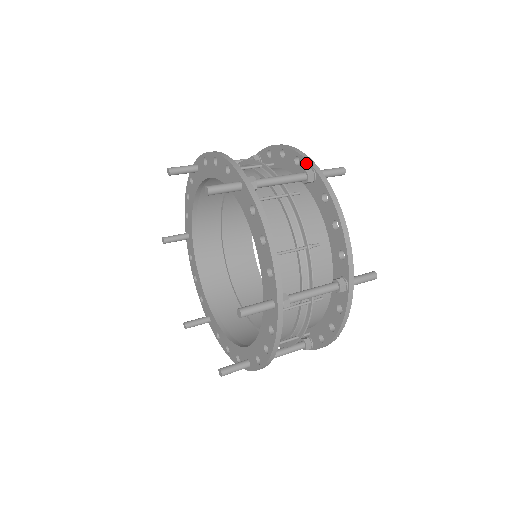
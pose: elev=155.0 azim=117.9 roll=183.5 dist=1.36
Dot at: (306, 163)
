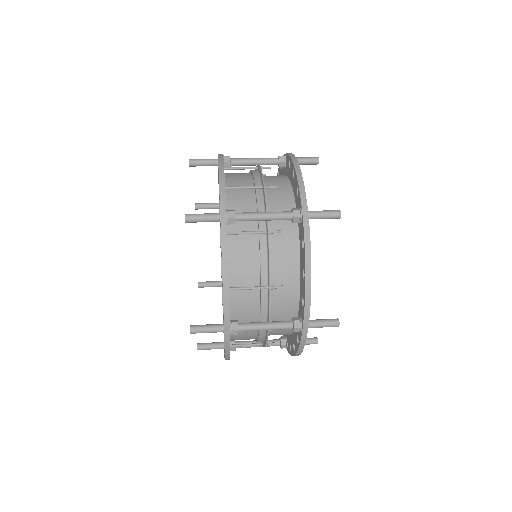
Dot at: (300, 200)
